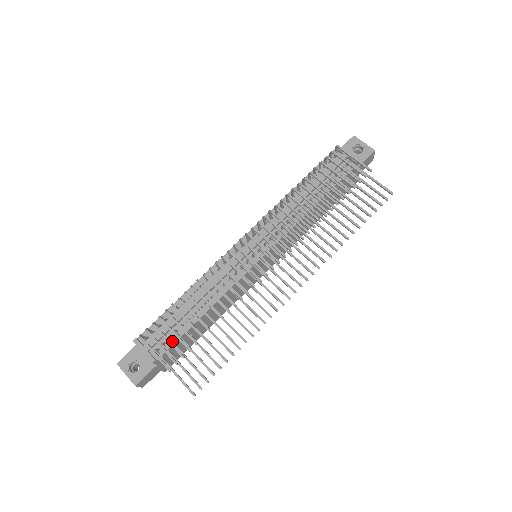
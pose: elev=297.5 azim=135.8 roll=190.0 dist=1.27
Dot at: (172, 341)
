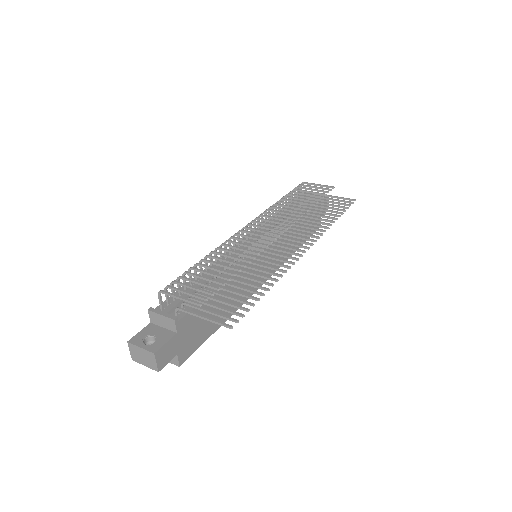
Dot at: occluded
